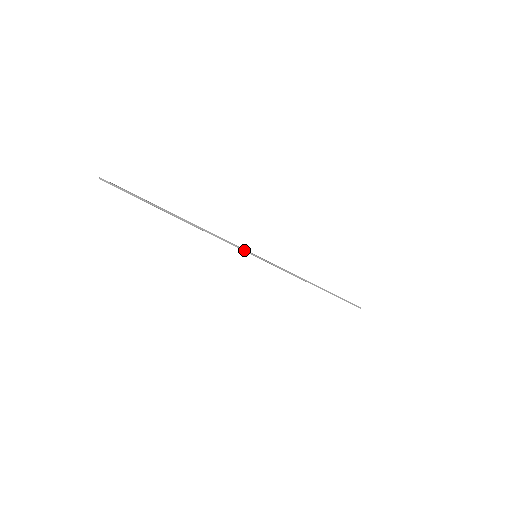
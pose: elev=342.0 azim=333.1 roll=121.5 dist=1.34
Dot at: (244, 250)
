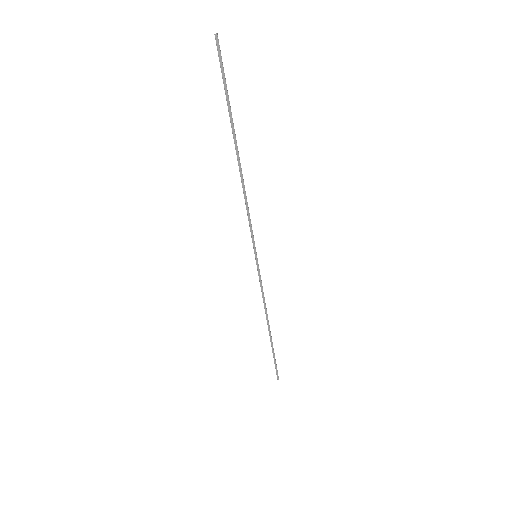
Dot at: (253, 241)
